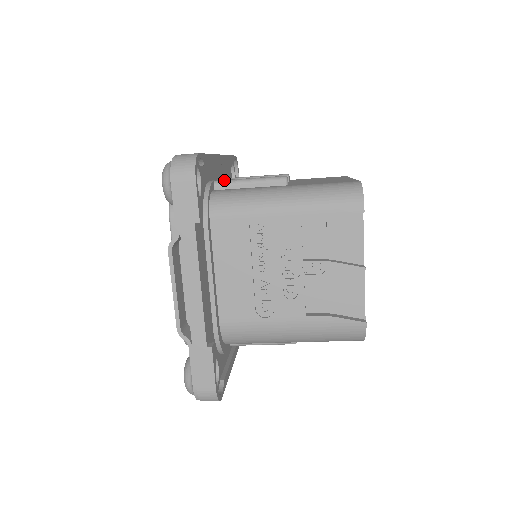
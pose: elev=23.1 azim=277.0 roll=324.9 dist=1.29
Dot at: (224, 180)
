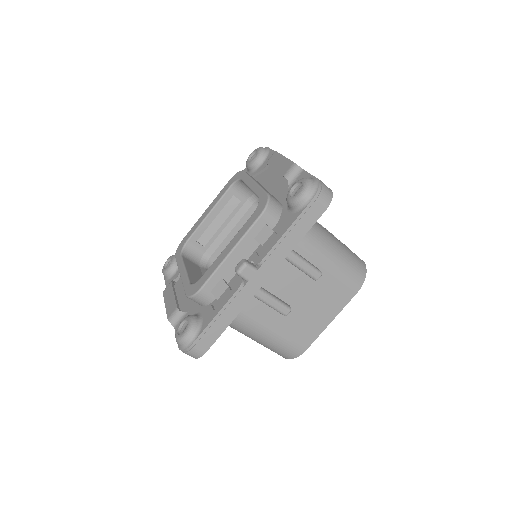
Dot at: occluded
